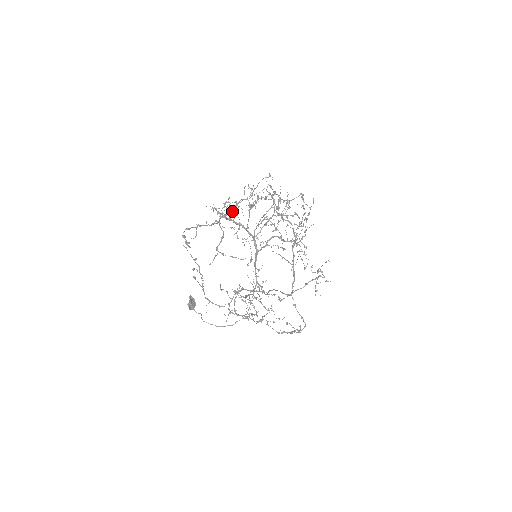
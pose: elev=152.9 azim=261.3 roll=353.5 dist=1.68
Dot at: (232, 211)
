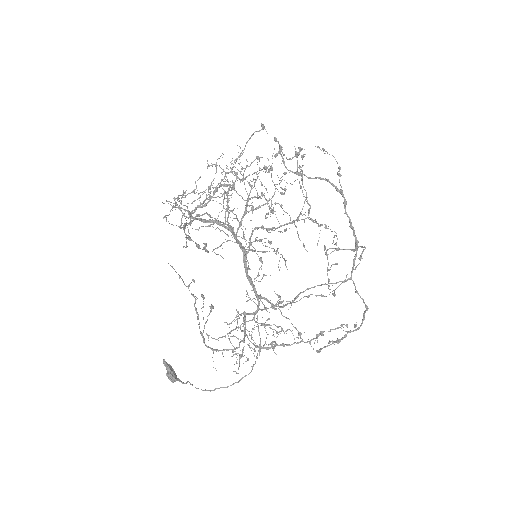
Dot at: occluded
